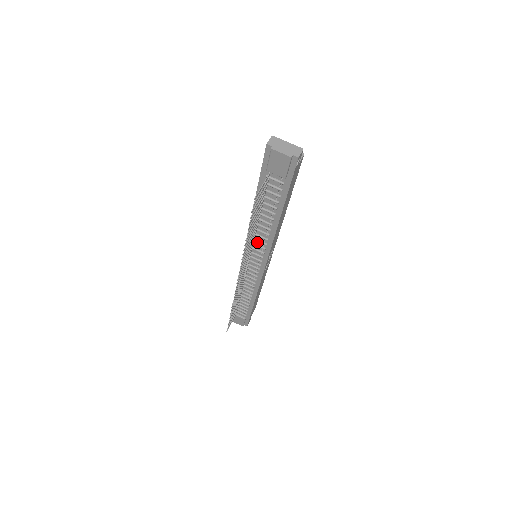
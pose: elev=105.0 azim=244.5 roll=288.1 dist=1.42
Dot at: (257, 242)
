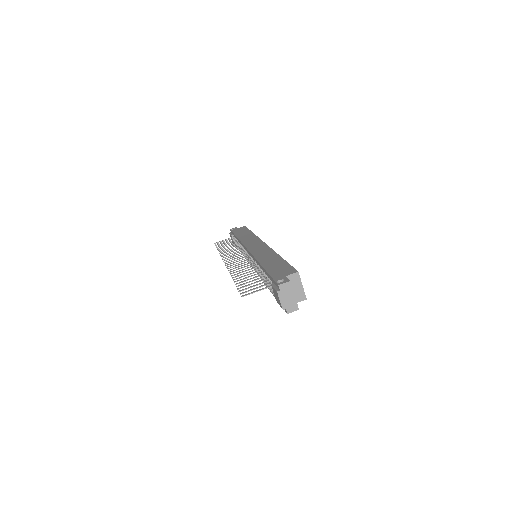
Dot at: occluded
